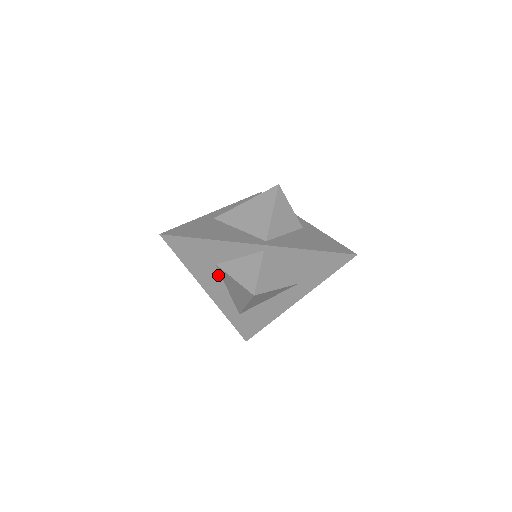
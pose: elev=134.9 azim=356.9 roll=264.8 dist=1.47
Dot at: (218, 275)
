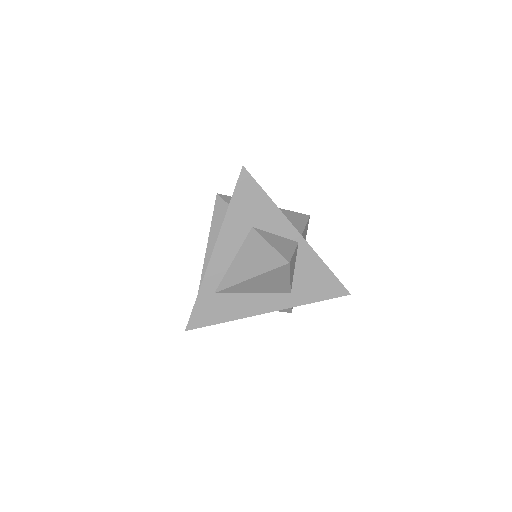
Dot at: (242, 239)
